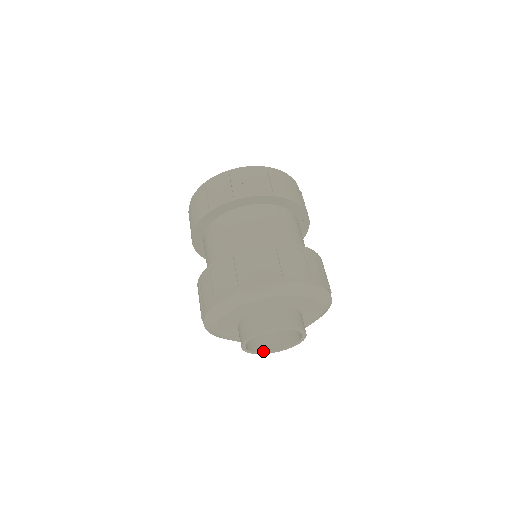
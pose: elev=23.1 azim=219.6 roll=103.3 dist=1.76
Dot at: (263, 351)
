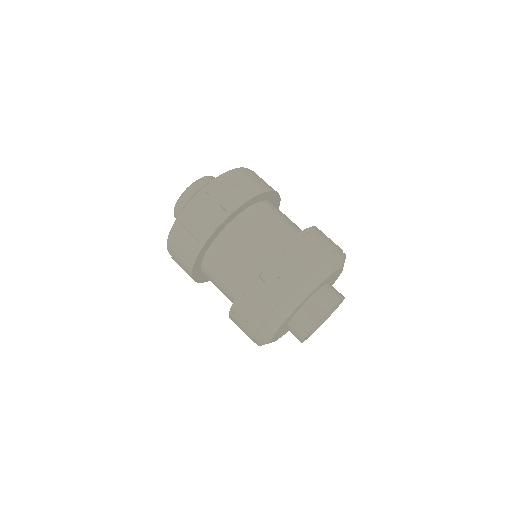
Dot at: occluded
